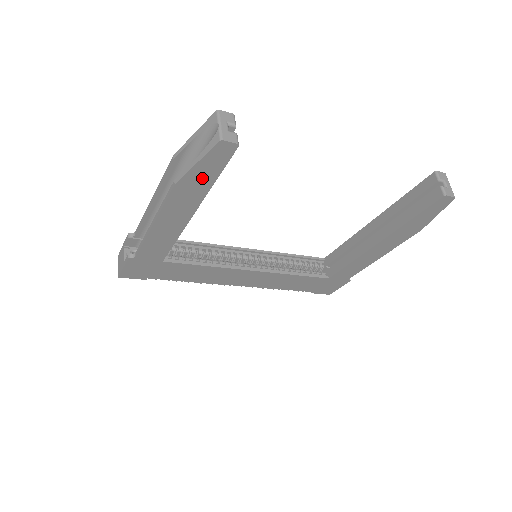
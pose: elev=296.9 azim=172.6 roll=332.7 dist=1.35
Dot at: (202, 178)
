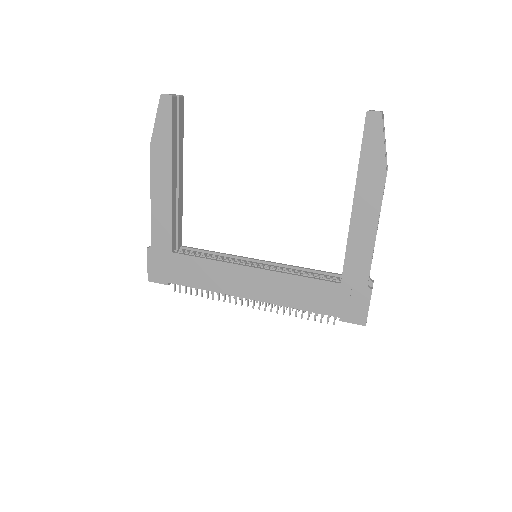
Dot at: (163, 135)
